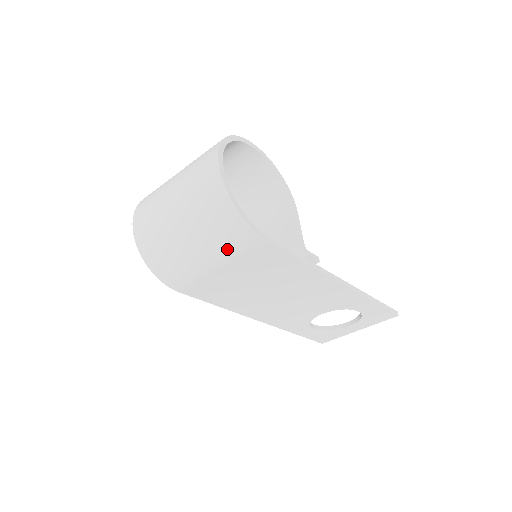
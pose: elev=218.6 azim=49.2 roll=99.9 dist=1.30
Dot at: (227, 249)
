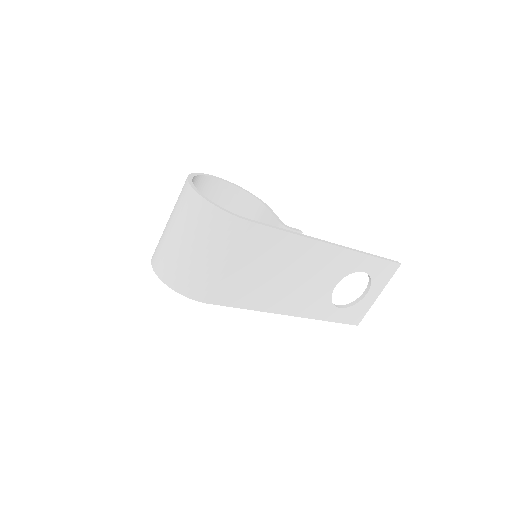
Dot at: (223, 242)
